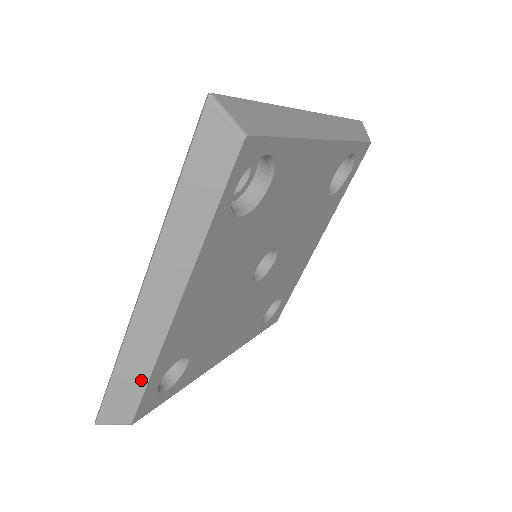
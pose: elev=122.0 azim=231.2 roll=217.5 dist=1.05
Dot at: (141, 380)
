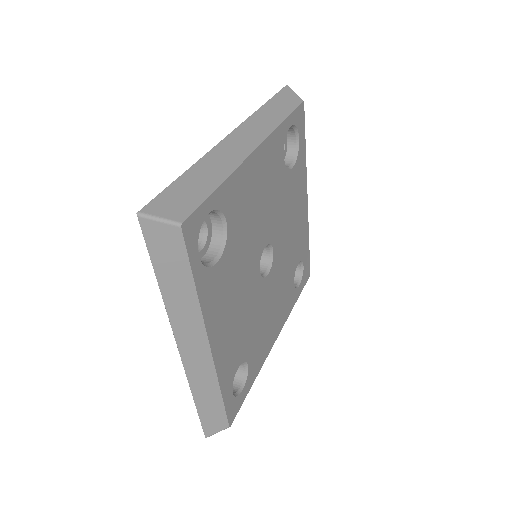
Dot at: (217, 400)
